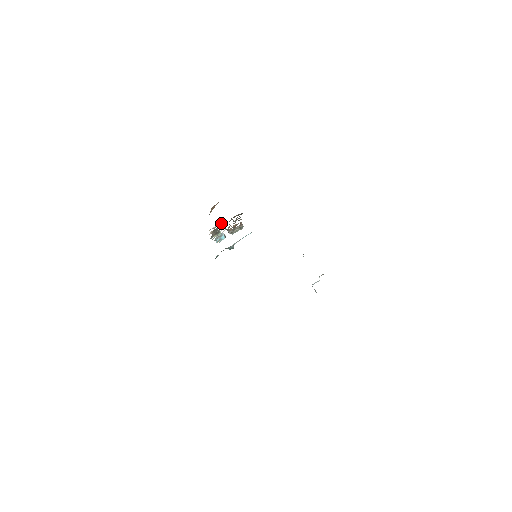
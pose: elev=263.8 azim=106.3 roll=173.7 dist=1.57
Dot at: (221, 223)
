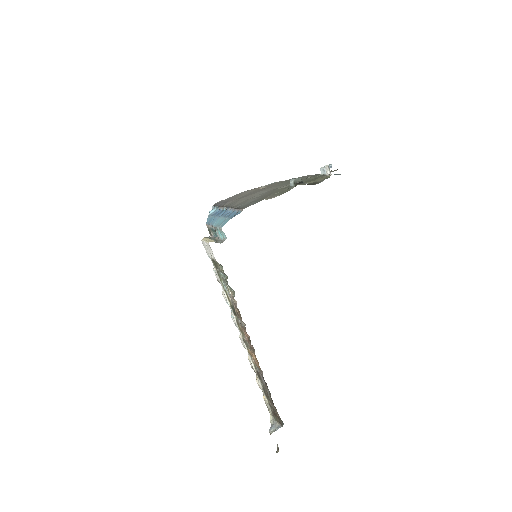
Dot at: (268, 405)
